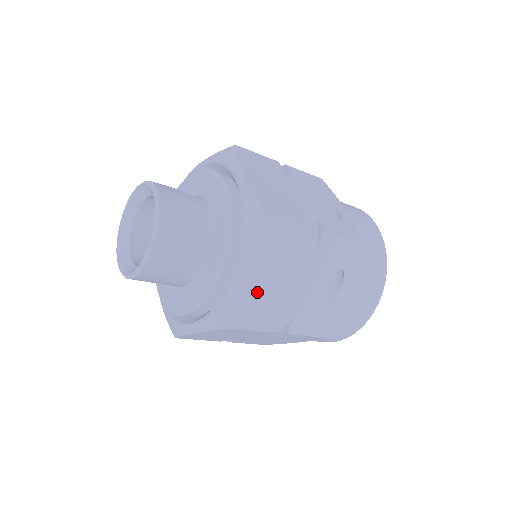
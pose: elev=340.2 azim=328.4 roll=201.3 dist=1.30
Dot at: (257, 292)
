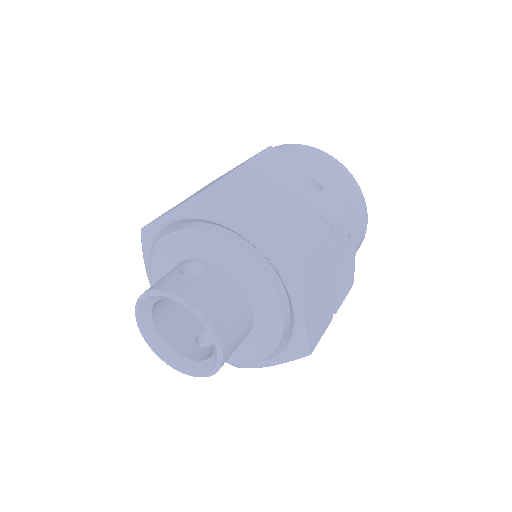
Dot at: (315, 315)
